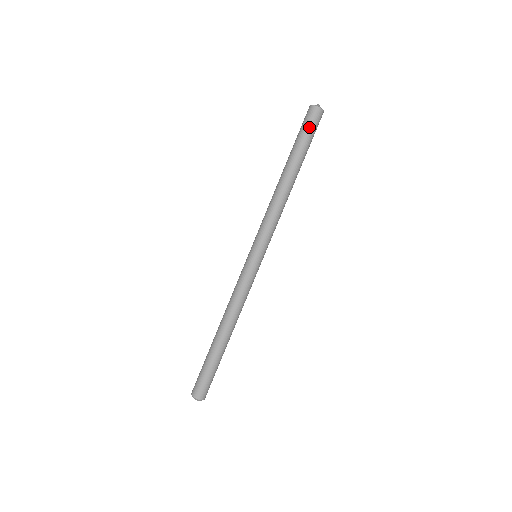
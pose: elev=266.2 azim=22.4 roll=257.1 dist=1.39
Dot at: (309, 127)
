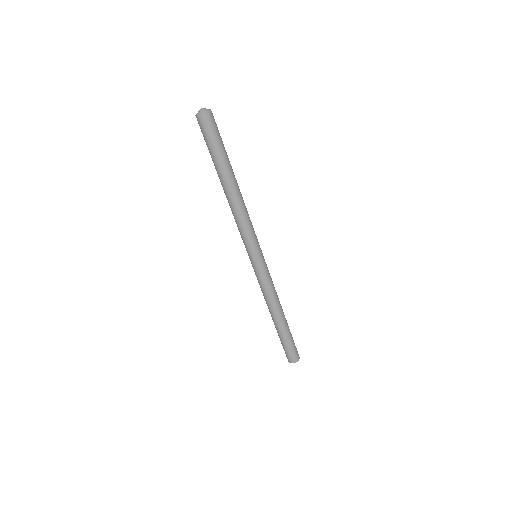
Dot at: (216, 135)
